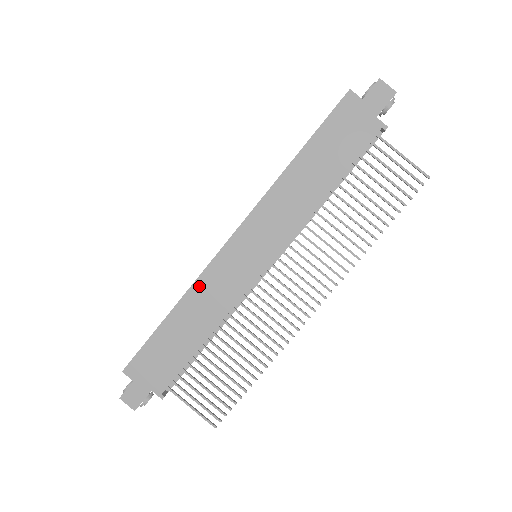
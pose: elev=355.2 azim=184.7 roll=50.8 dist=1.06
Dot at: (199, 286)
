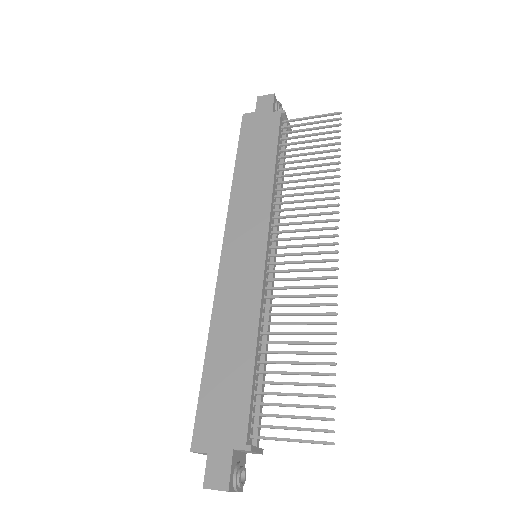
Dot at: (219, 307)
